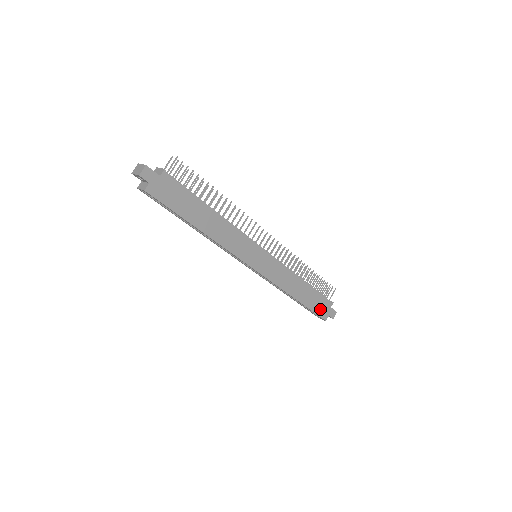
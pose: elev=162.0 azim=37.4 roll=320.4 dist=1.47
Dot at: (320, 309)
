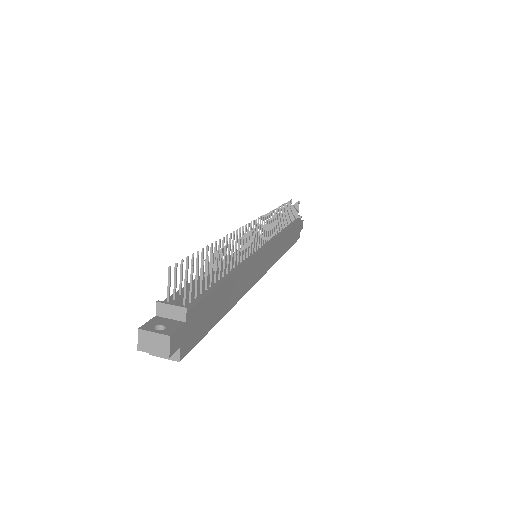
Dot at: (296, 234)
